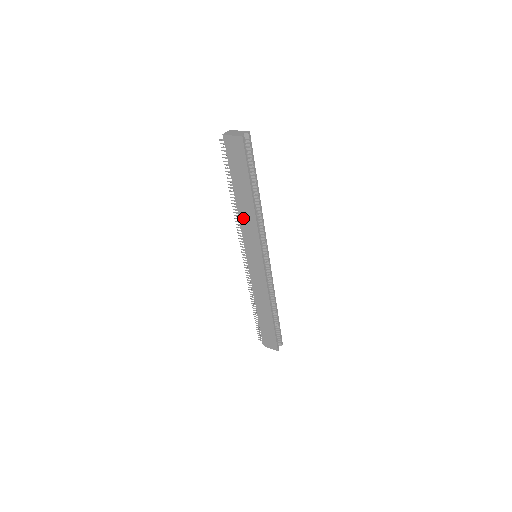
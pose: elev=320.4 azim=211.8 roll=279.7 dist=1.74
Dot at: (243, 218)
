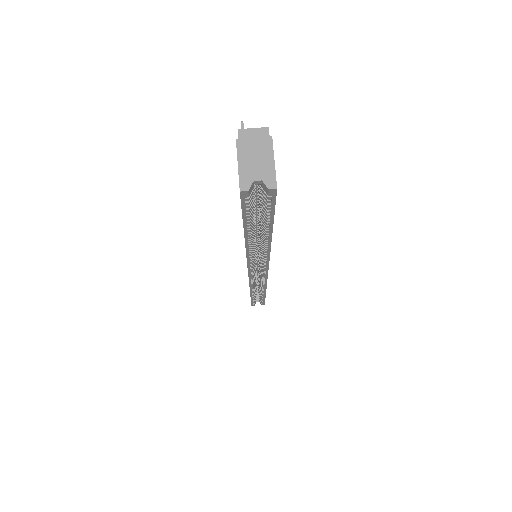
Dot at: occluded
